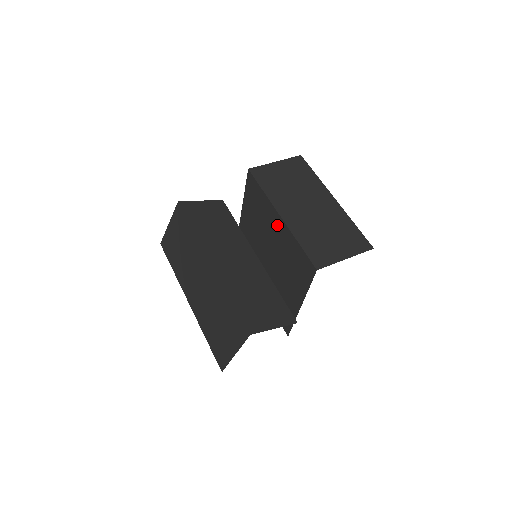
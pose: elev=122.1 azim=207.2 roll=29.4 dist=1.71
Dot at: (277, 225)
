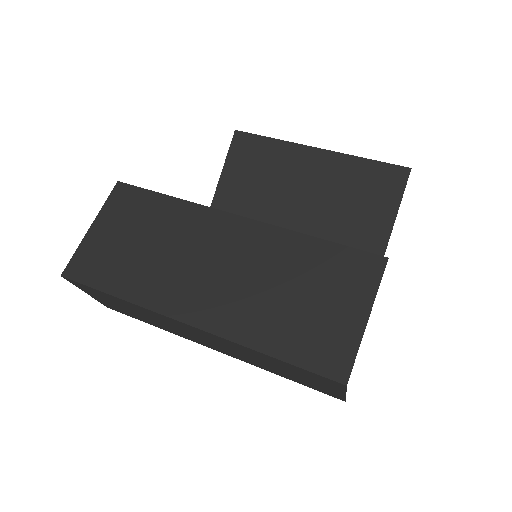
Dot at: (311, 166)
